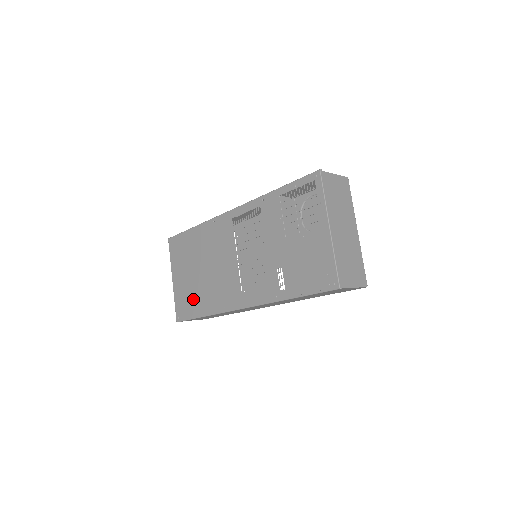
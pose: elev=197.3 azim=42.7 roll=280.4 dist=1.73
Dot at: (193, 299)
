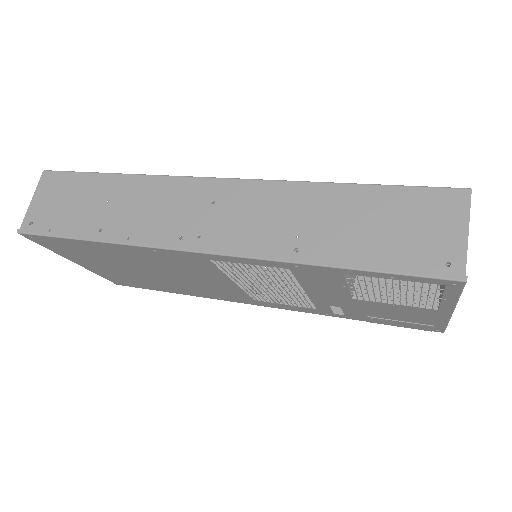
Dot at: (144, 283)
